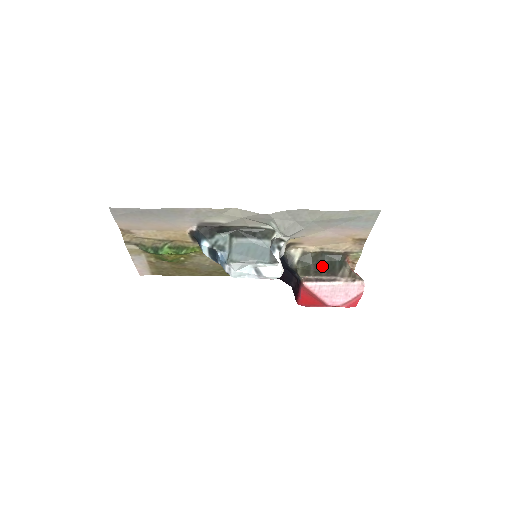
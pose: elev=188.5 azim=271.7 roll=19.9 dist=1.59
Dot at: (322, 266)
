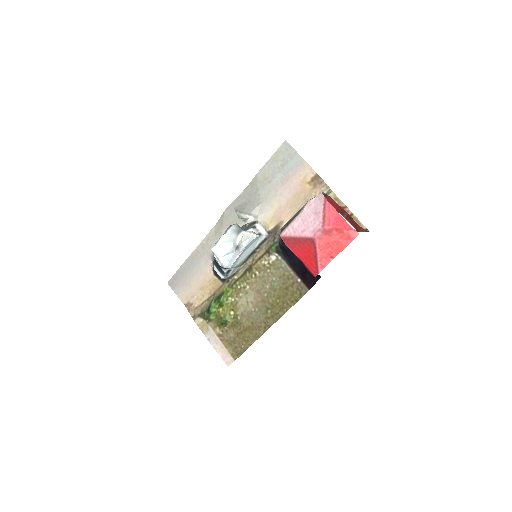
Dot at: occluded
